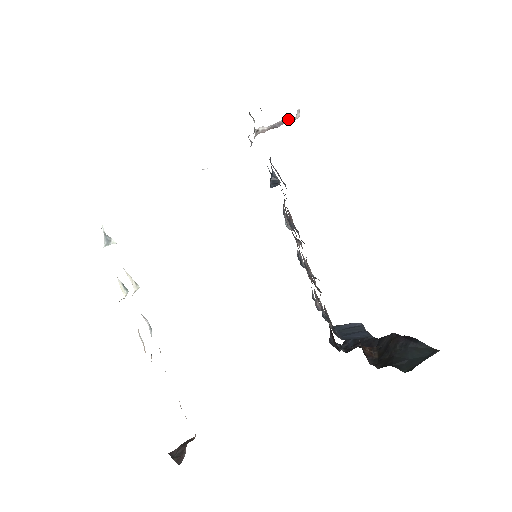
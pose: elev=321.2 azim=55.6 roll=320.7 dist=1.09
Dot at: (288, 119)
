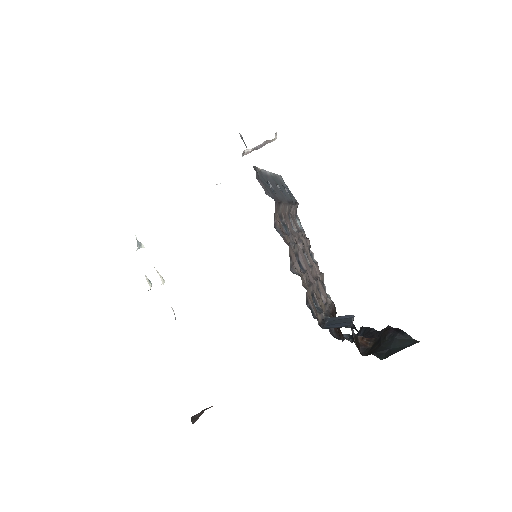
Dot at: (268, 141)
